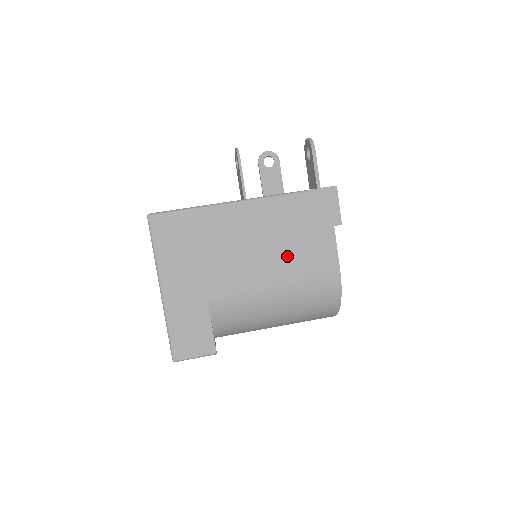
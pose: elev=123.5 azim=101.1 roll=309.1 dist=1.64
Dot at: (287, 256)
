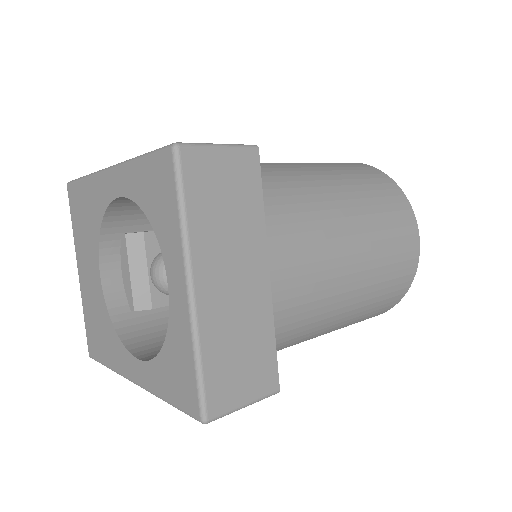
Dot at: occluded
